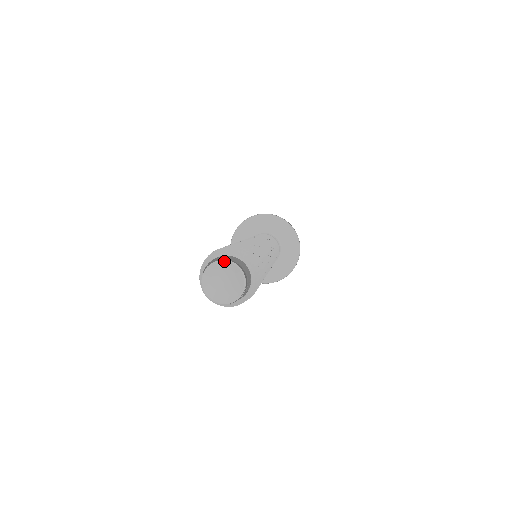
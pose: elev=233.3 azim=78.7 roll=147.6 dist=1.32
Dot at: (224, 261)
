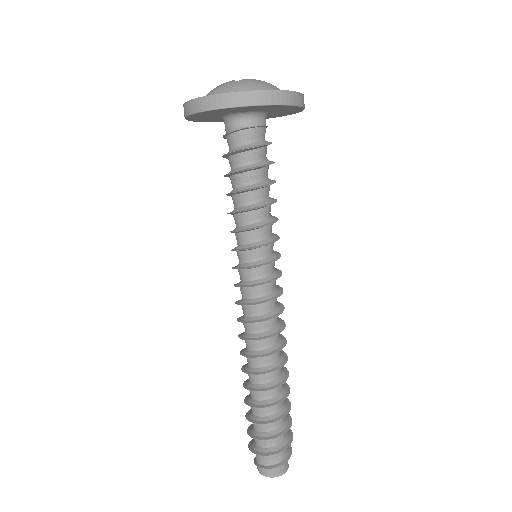
Dot at: (273, 477)
